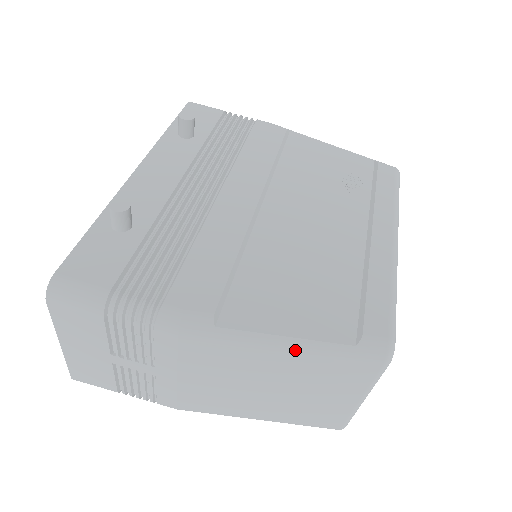
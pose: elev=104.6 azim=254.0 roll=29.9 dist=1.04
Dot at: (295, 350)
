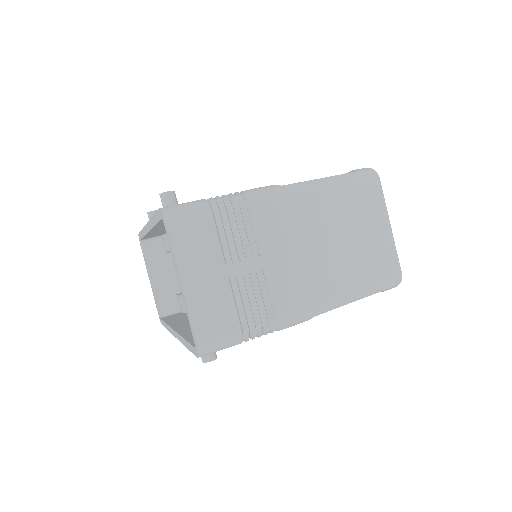
Dot at: (331, 183)
